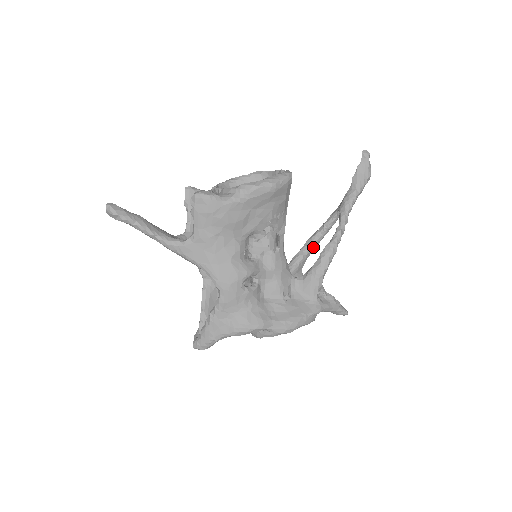
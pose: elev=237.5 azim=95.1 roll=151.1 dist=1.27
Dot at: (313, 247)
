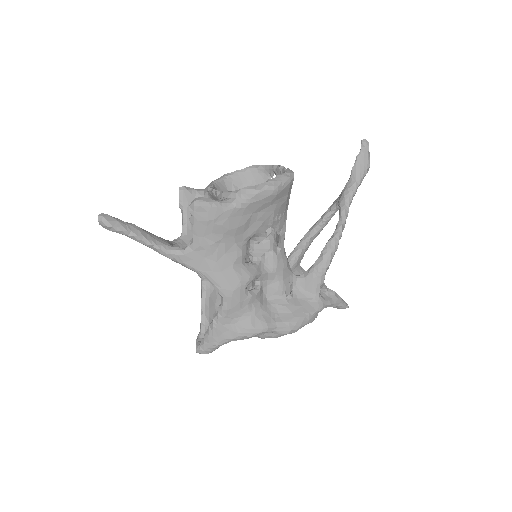
Dot at: (312, 240)
